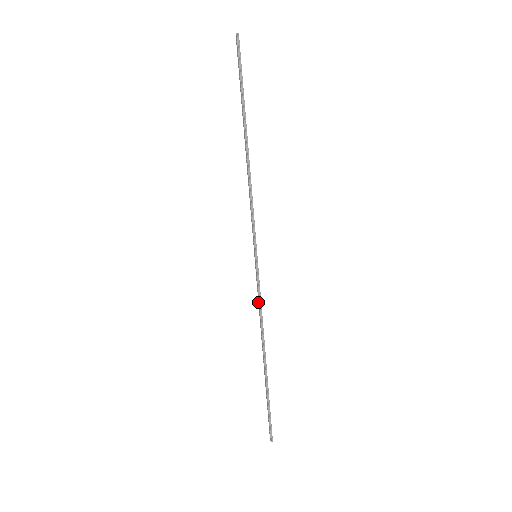
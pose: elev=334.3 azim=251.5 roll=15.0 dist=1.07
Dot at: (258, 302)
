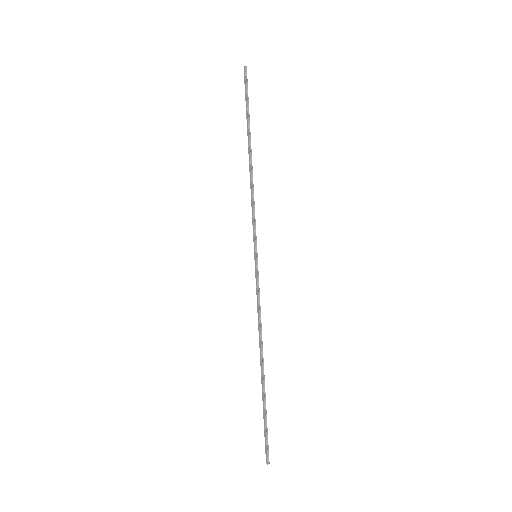
Dot at: (257, 303)
